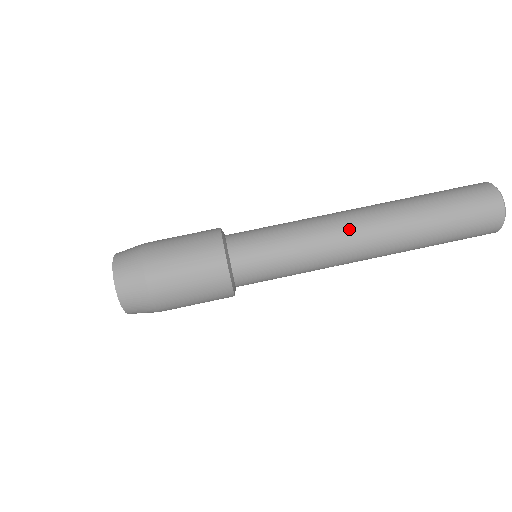
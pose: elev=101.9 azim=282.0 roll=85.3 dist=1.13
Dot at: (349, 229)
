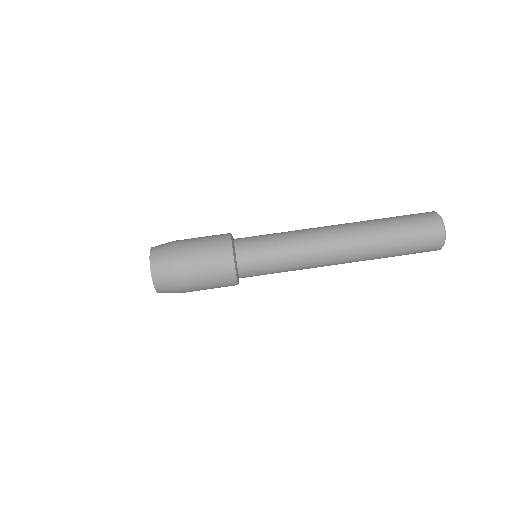
Dot at: (322, 227)
